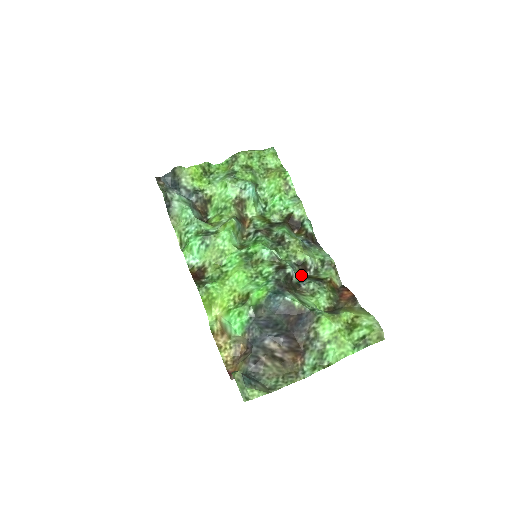
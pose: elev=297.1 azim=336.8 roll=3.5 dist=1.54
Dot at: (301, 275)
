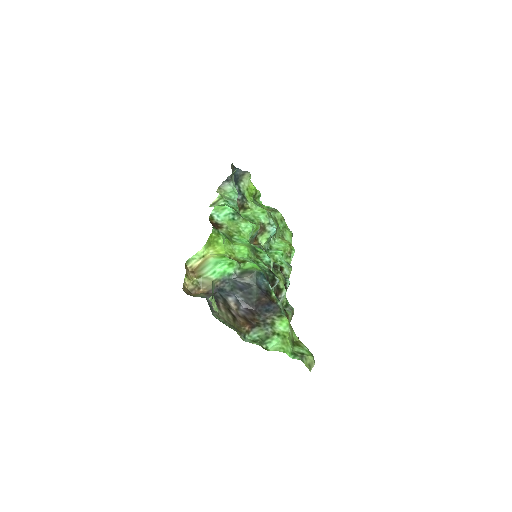
Dot at: occluded
